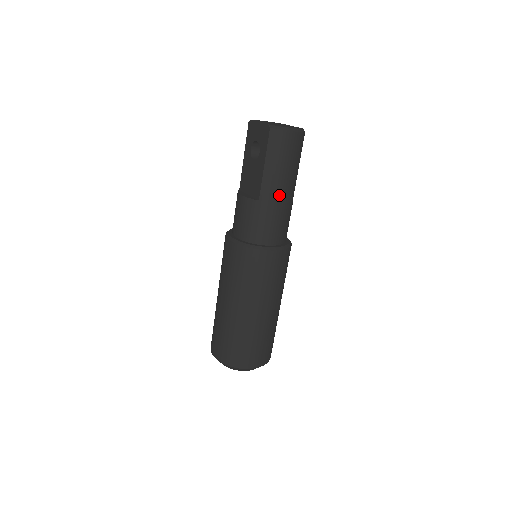
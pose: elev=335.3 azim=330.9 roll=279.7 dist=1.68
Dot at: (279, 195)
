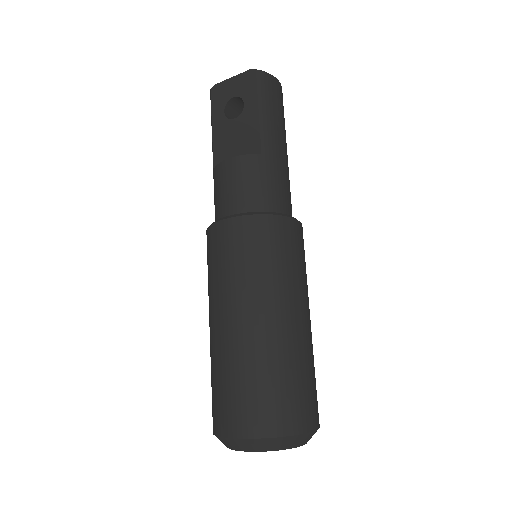
Dot at: (281, 150)
